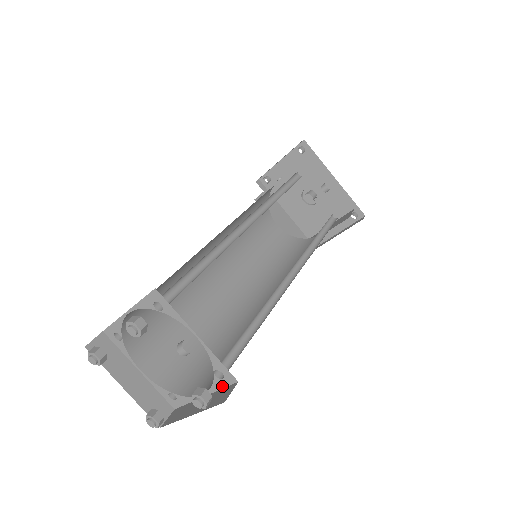
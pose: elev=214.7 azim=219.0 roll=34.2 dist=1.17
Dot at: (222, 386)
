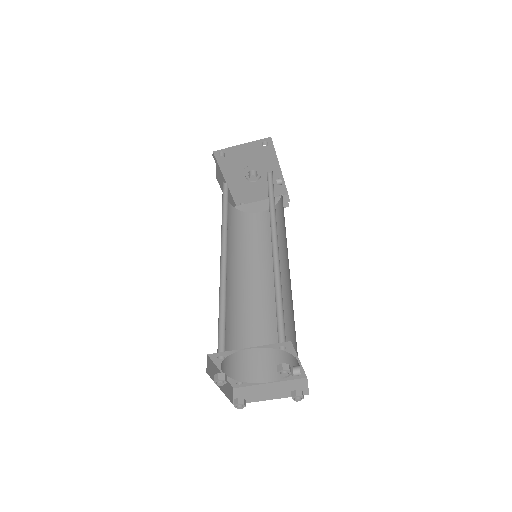
Dot at: (292, 379)
